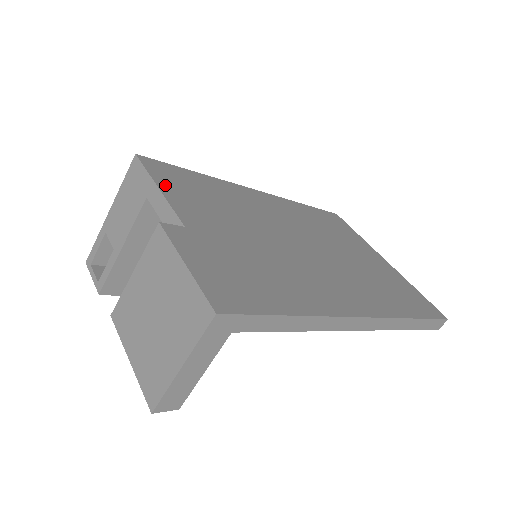
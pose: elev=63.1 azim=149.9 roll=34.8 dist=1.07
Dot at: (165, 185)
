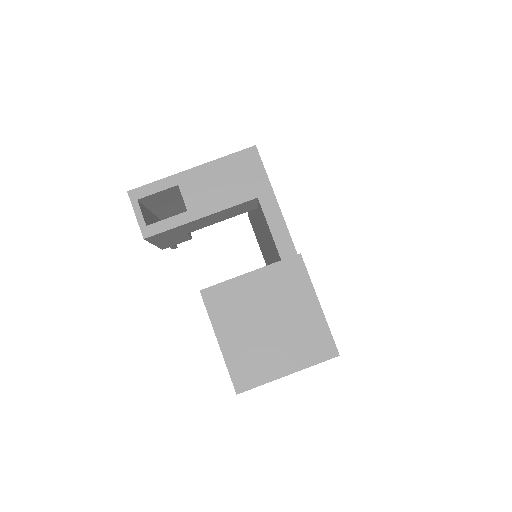
Dot at: occluded
